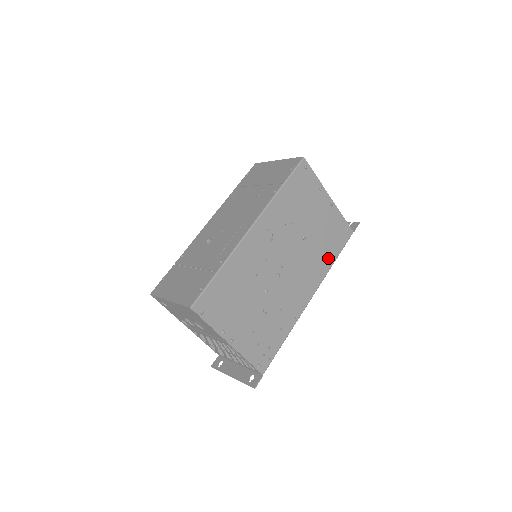
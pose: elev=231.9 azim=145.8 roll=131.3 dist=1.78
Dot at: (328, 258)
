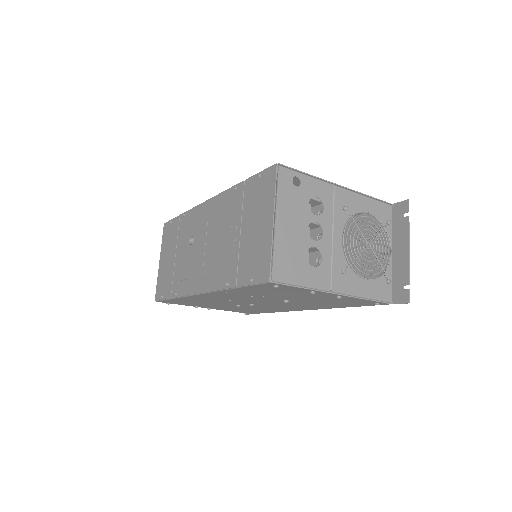
Dot at: (336, 306)
